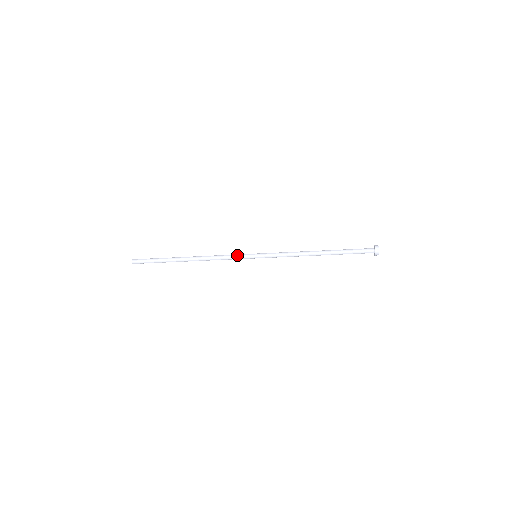
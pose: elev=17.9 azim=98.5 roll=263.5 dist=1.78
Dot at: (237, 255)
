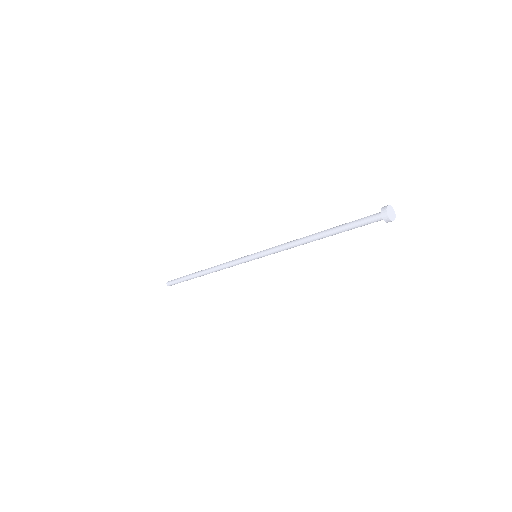
Dot at: (239, 258)
